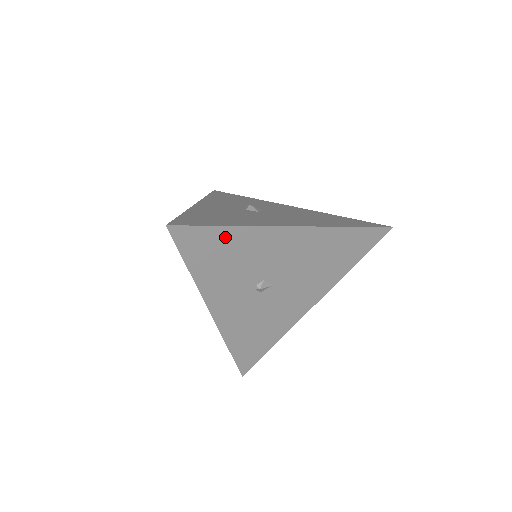
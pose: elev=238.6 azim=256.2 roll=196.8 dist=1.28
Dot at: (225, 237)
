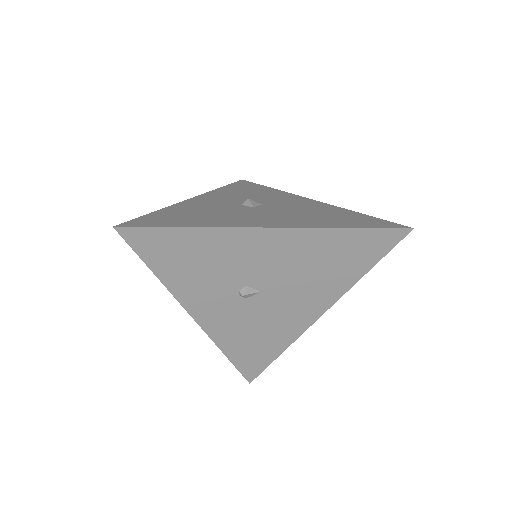
Dot at: (186, 239)
